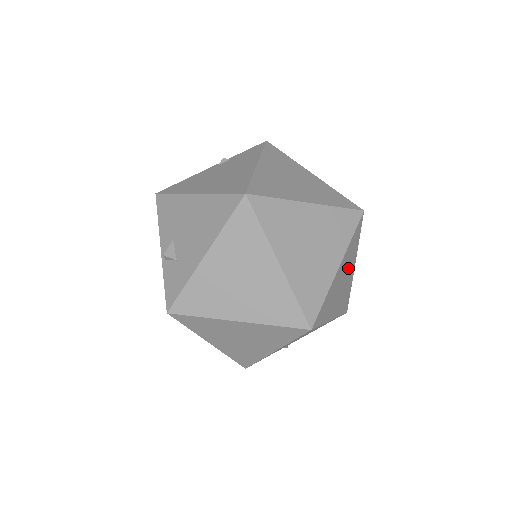
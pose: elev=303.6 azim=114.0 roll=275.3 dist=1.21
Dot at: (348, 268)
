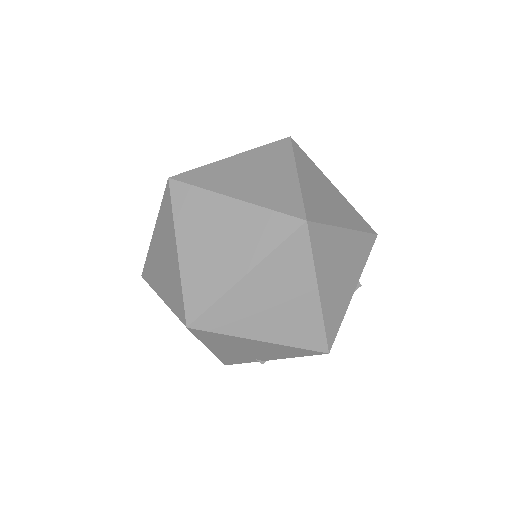
Dot at: (289, 288)
